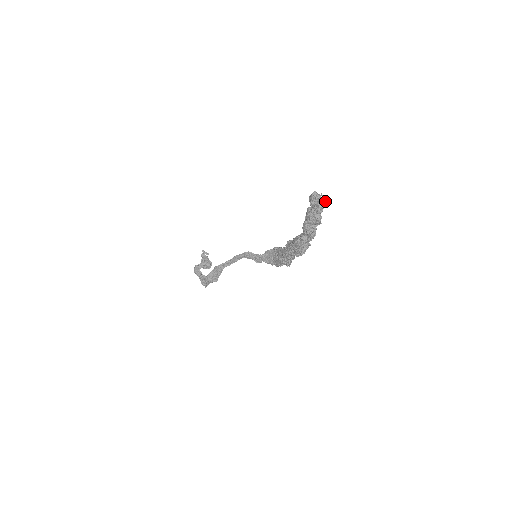
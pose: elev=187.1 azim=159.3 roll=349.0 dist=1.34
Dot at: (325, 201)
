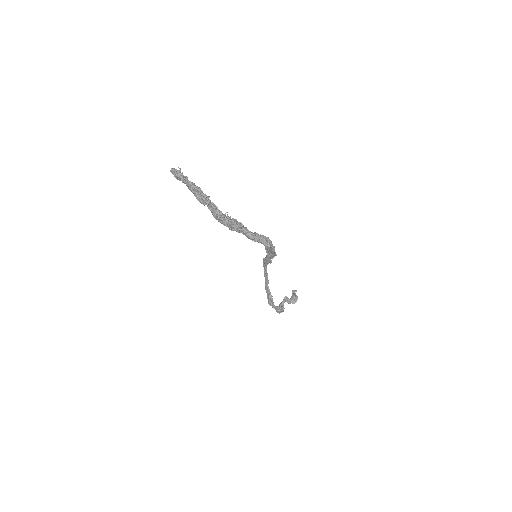
Dot at: (180, 170)
